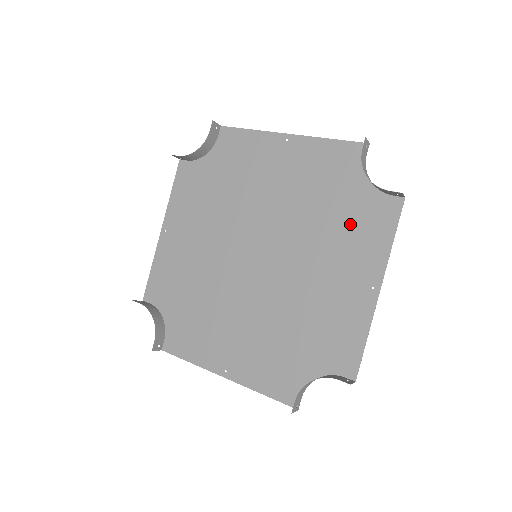
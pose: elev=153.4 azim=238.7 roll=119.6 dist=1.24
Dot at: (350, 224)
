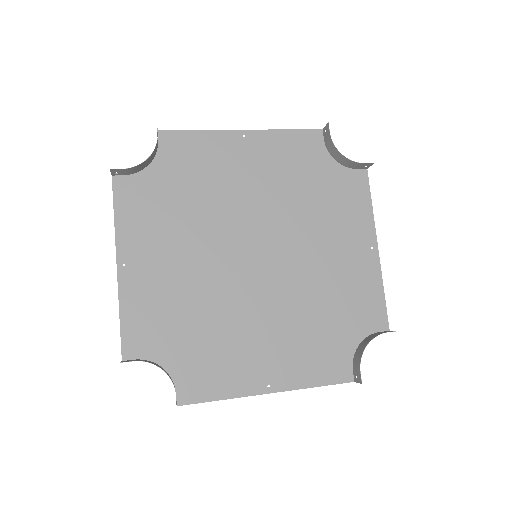
Dot at: (334, 201)
